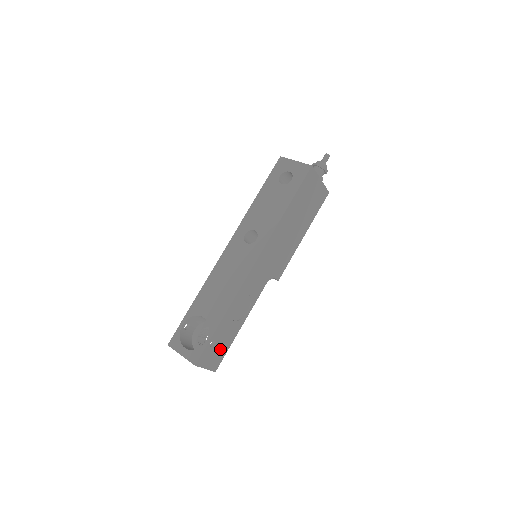
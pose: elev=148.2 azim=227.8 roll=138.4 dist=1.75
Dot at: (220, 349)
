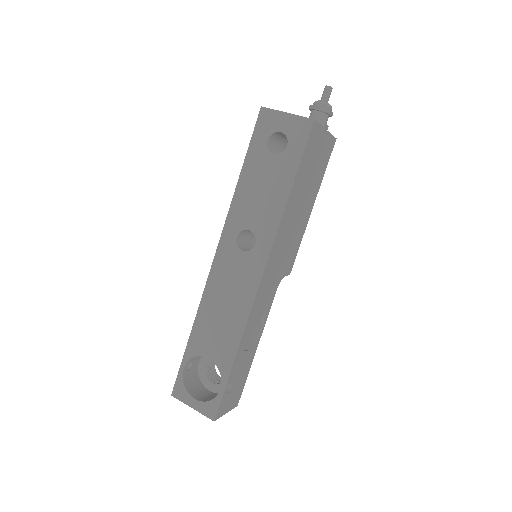
Dot at: (238, 385)
